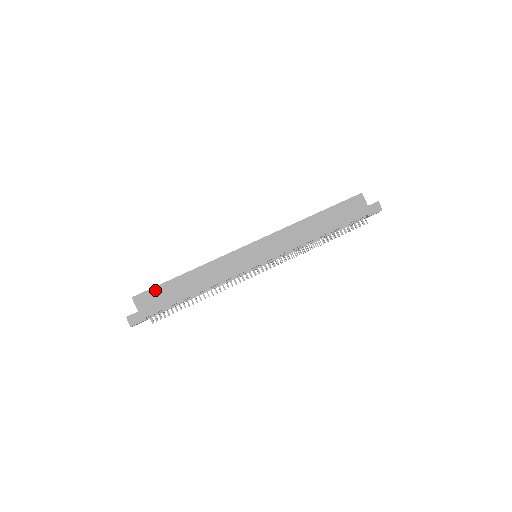
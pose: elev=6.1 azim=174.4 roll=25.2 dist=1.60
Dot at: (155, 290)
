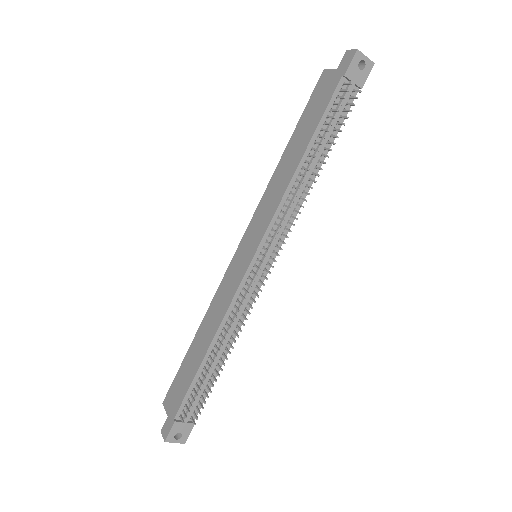
Dot at: (176, 379)
